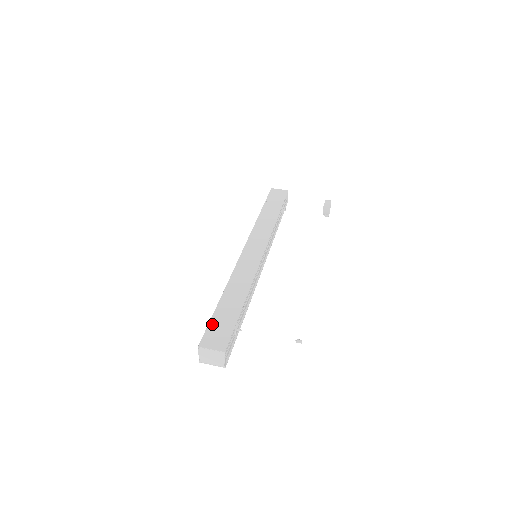
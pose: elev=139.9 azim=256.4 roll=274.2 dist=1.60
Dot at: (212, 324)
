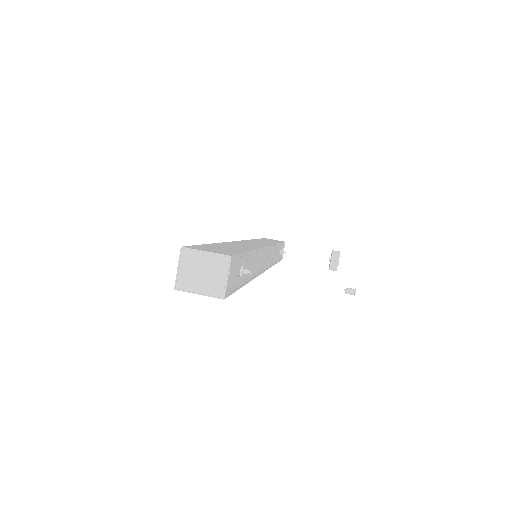
Dot at: (204, 245)
